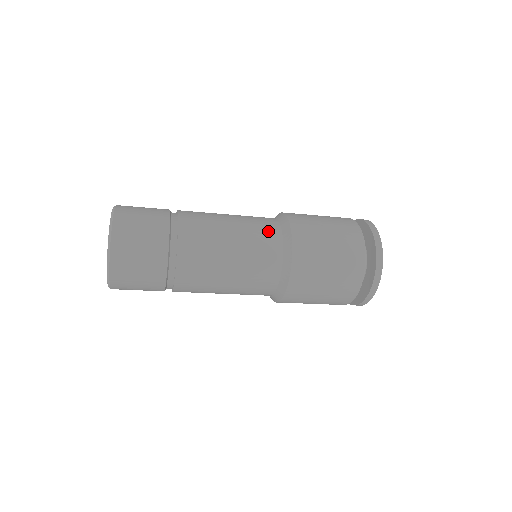
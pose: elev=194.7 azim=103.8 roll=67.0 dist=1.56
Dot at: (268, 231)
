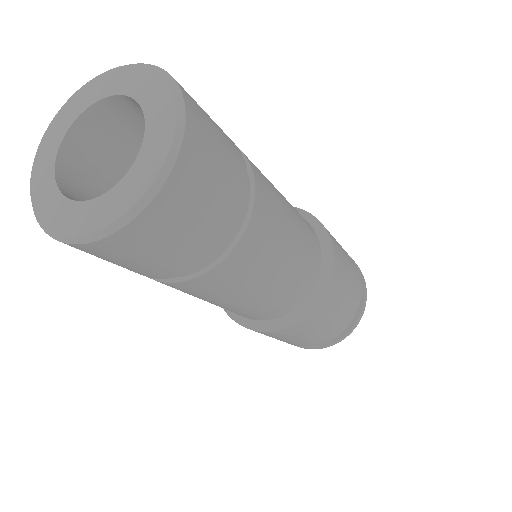
Dot at: (308, 280)
